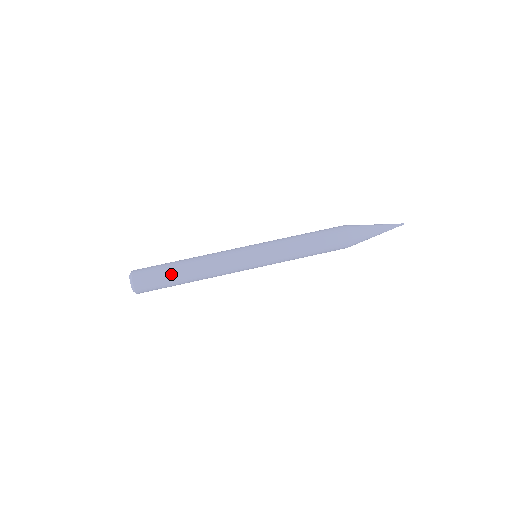
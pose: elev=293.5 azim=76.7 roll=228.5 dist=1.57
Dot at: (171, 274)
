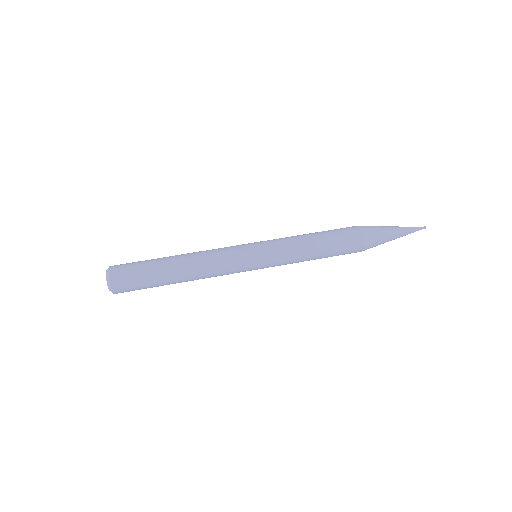
Dot at: (156, 275)
